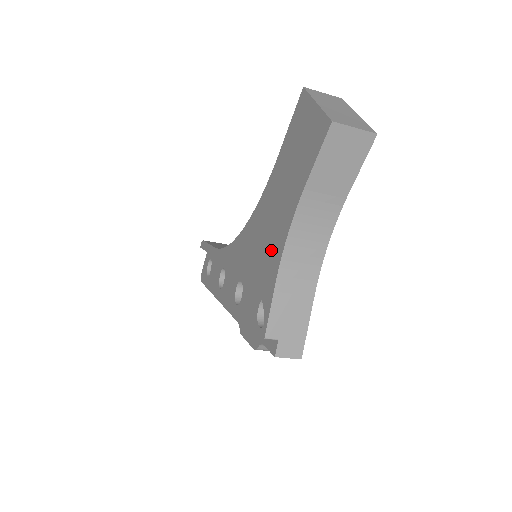
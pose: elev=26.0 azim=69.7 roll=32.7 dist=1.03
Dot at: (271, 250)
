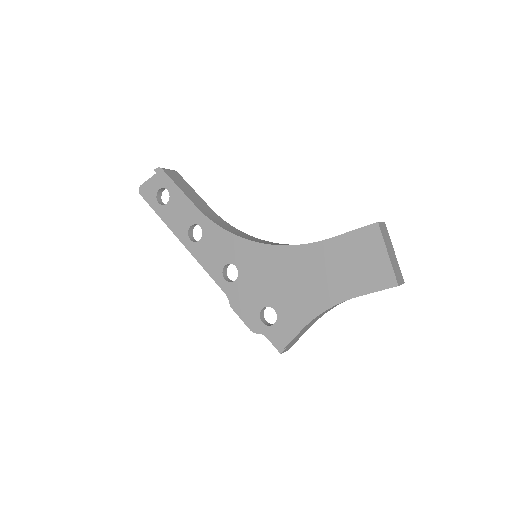
Dot at: (305, 301)
